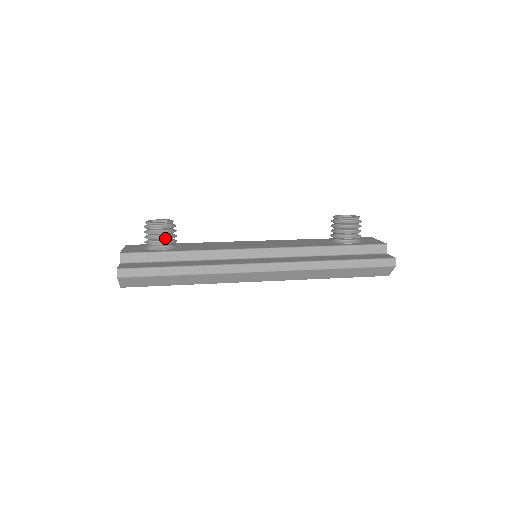
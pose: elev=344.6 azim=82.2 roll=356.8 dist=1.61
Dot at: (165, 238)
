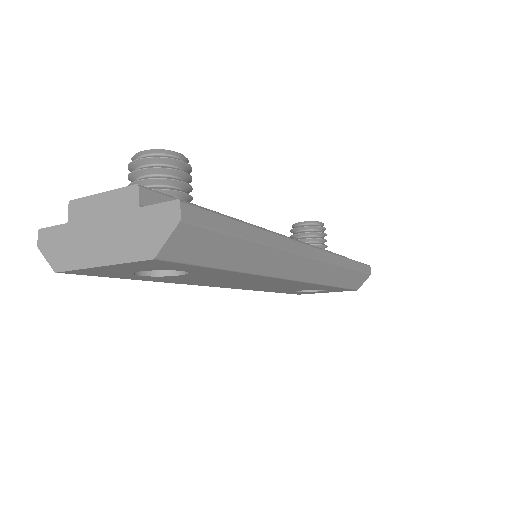
Dot at: (190, 185)
